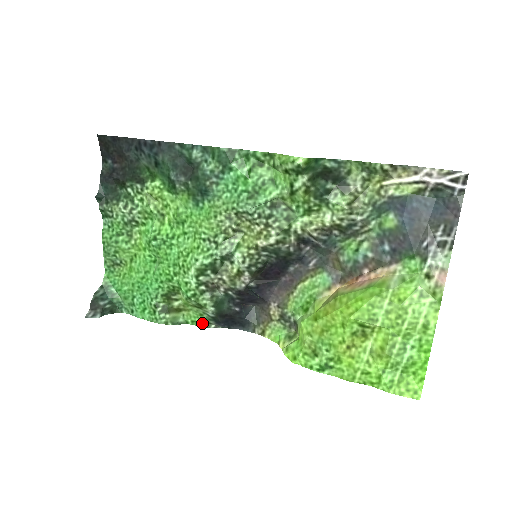
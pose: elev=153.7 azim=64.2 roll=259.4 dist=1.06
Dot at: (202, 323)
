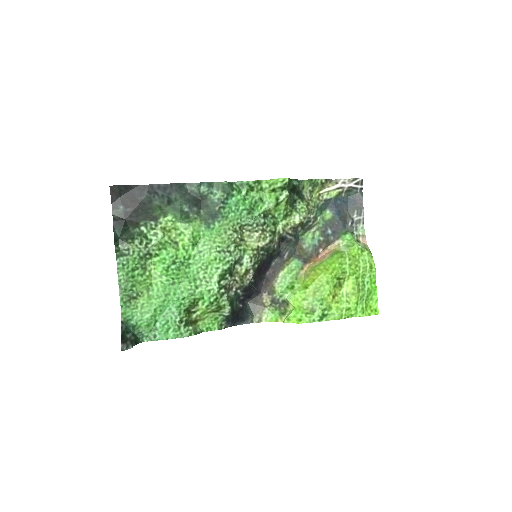
Dot at: (215, 327)
